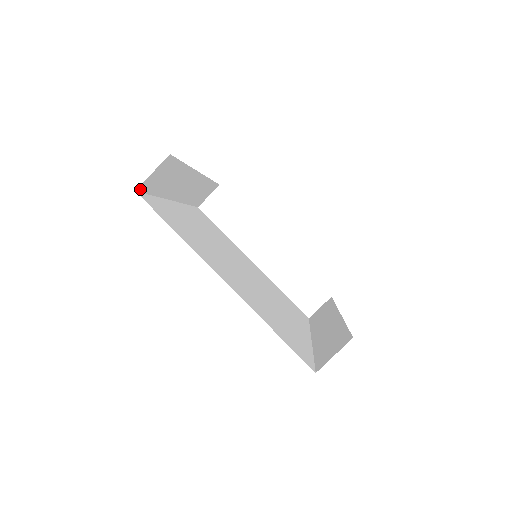
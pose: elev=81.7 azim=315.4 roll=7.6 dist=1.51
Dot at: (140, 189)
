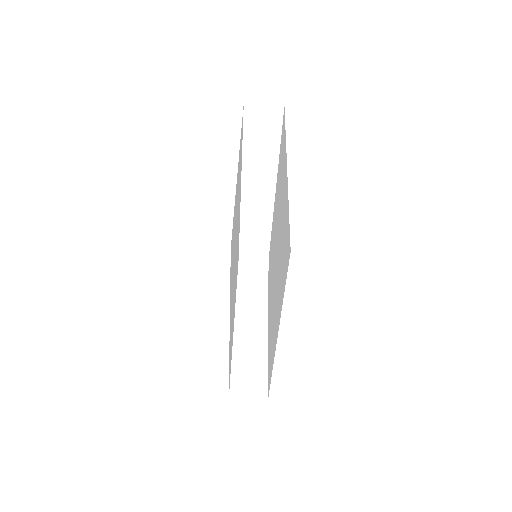
Dot at: (246, 110)
